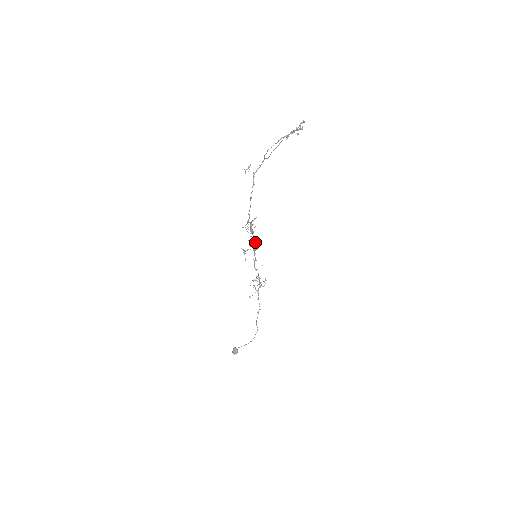
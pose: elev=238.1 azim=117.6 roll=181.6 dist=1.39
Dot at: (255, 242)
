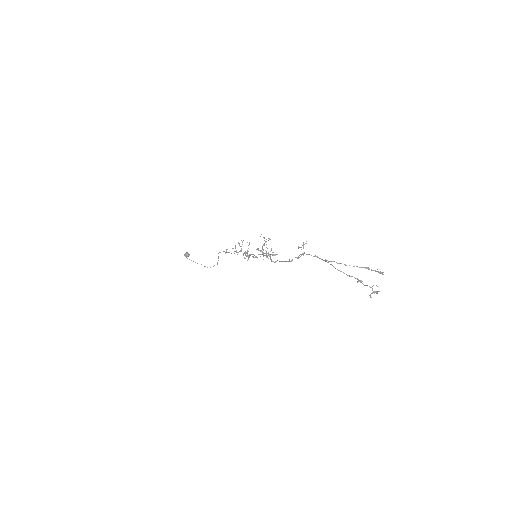
Dot at: occluded
